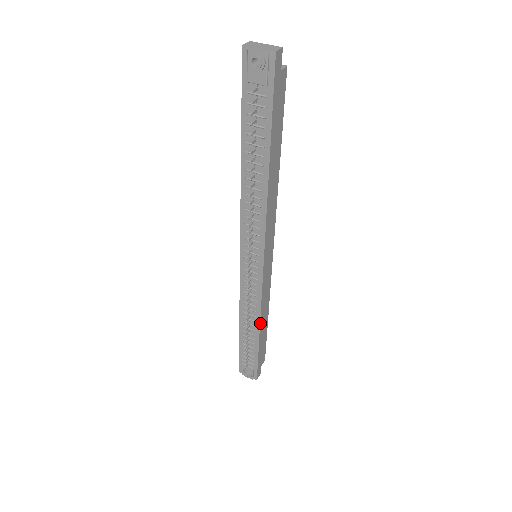
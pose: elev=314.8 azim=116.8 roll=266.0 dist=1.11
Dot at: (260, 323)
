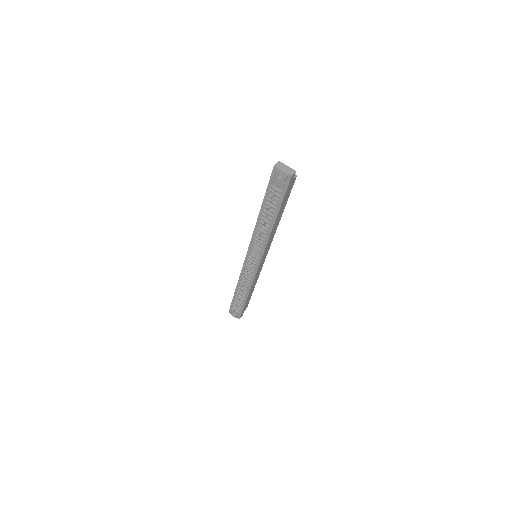
Dot at: occluded
